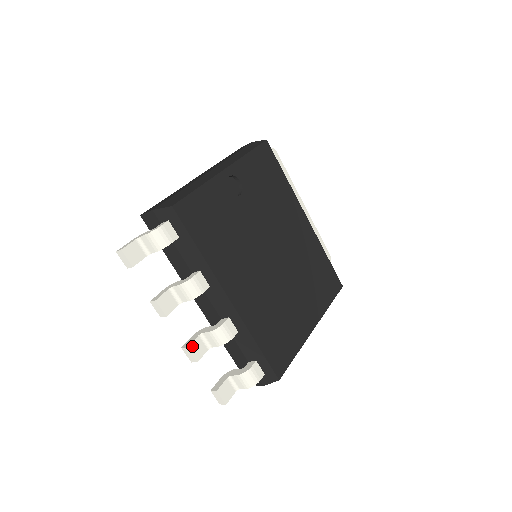
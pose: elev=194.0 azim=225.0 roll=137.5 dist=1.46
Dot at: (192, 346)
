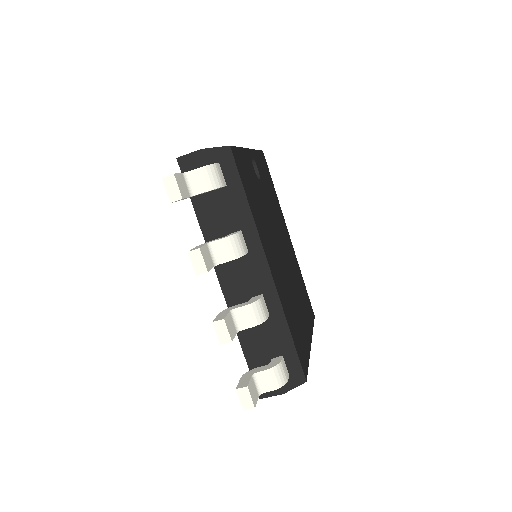
Dot at: (227, 320)
